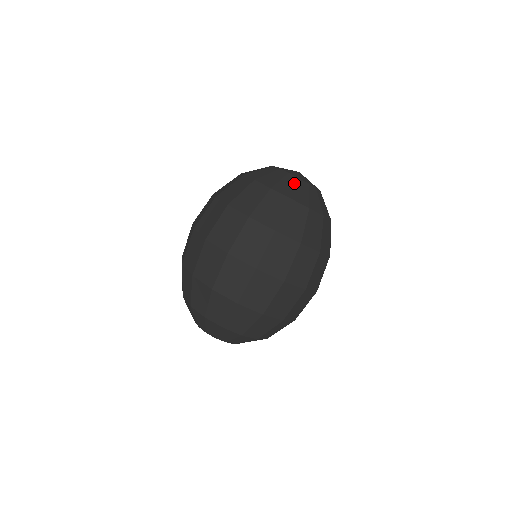
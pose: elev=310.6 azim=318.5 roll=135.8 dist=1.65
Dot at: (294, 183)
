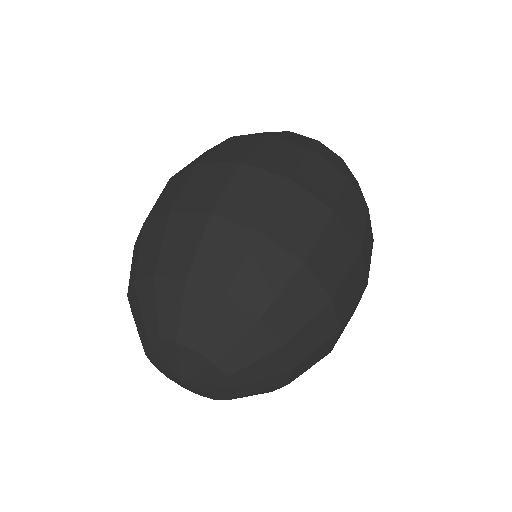
Dot at: occluded
